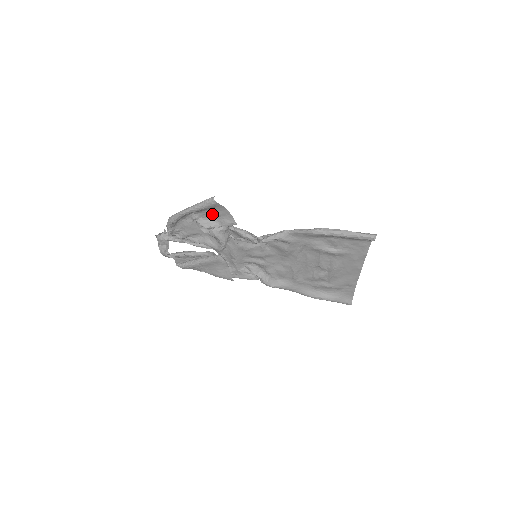
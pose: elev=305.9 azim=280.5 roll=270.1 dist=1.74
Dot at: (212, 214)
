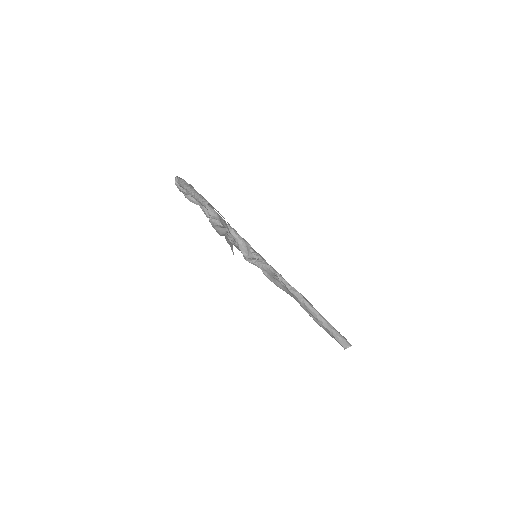
Dot at: occluded
